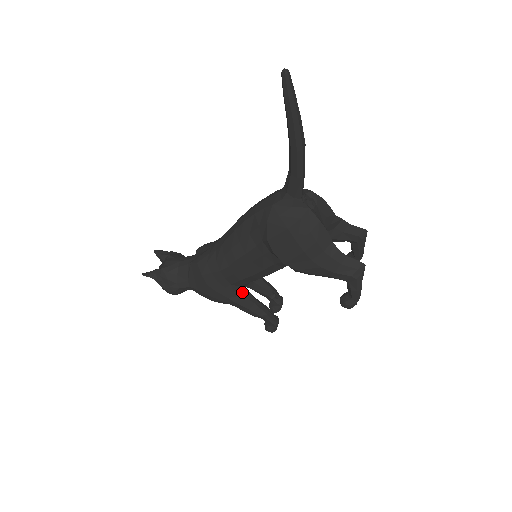
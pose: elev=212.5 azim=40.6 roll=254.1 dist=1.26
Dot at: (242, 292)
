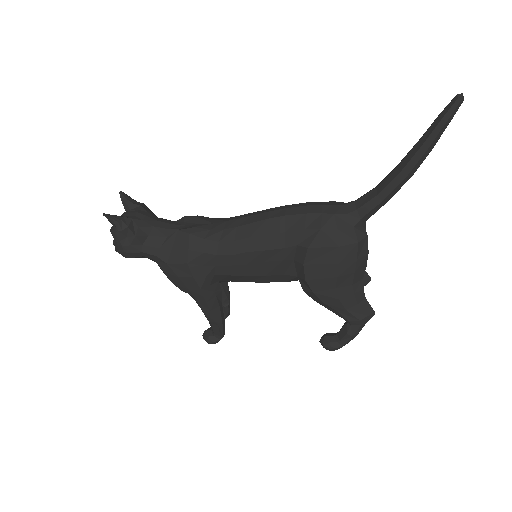
Dot at: (216, 288)
